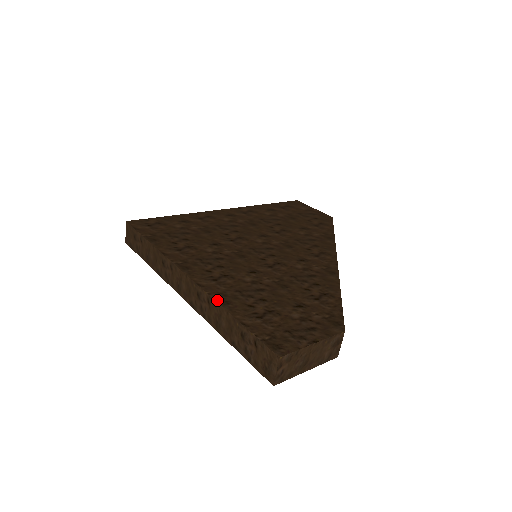
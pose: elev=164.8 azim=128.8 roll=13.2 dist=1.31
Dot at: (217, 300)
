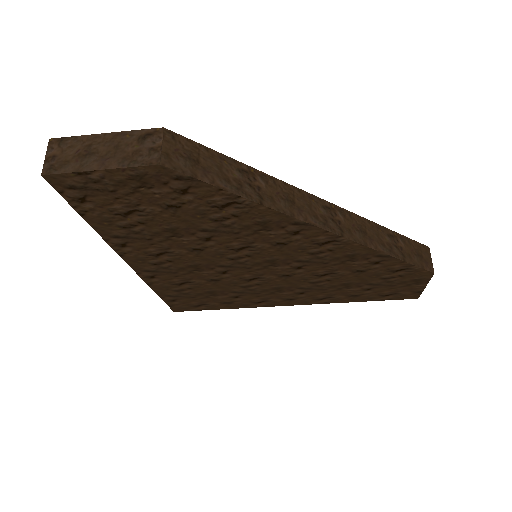
Dot at: occluded
